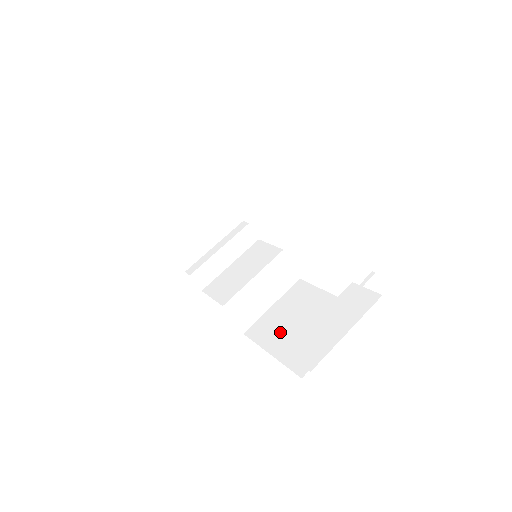
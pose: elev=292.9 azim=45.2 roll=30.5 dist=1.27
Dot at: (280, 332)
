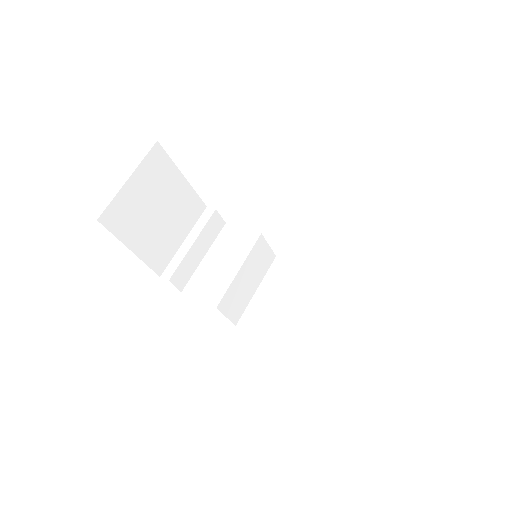
Dot at: (277, 319)
